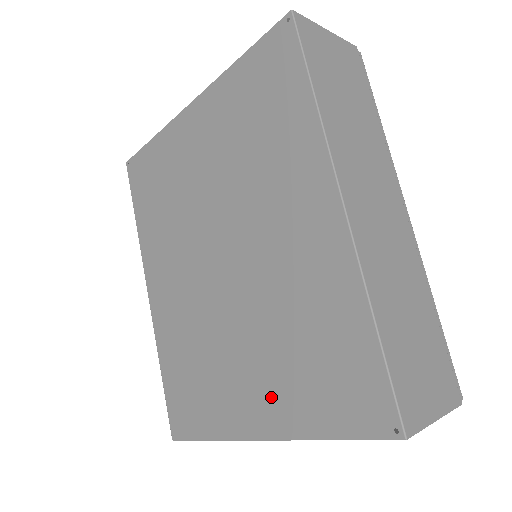
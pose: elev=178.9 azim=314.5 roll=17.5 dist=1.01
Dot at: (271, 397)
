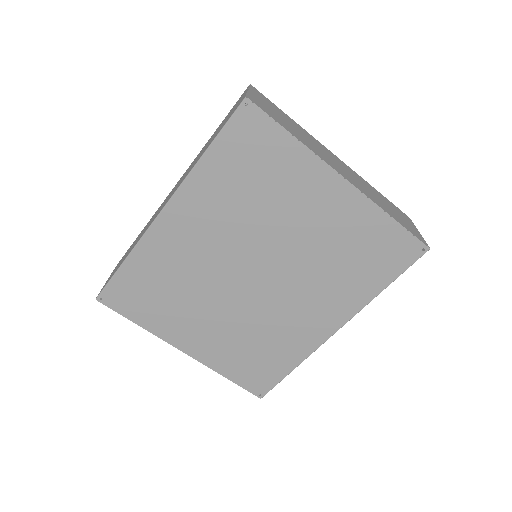
Dot at: (212, 347)
